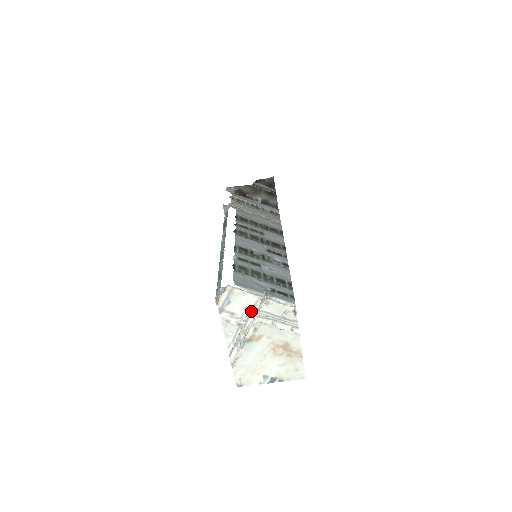
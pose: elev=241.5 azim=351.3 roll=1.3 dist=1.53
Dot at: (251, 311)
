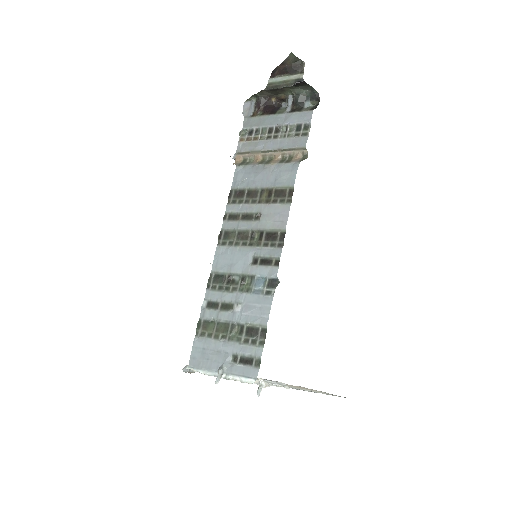
Dot at: occluded
